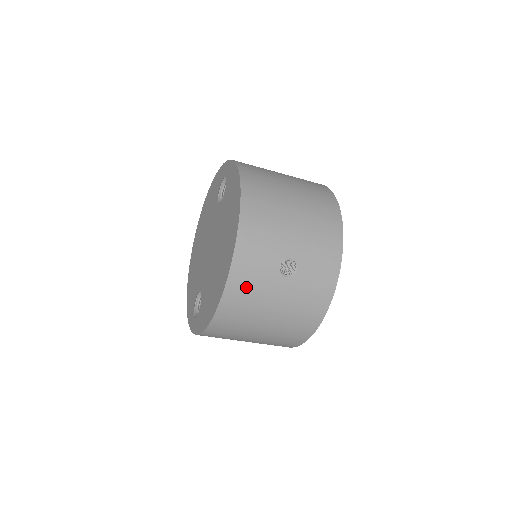
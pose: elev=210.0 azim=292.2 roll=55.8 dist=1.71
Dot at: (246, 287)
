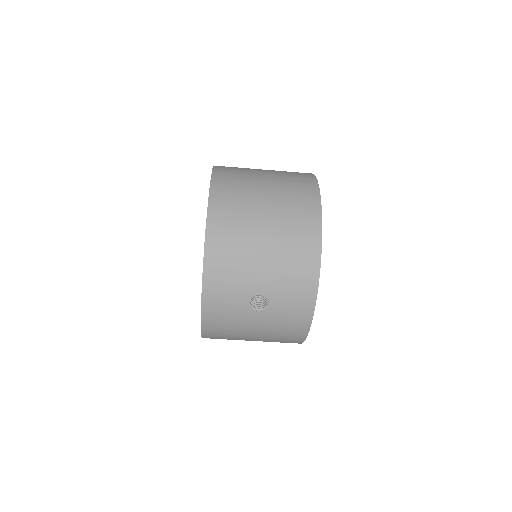
Dot at: (221, 320)
